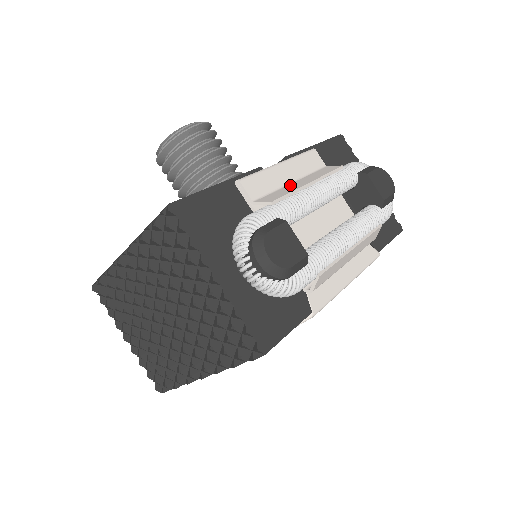
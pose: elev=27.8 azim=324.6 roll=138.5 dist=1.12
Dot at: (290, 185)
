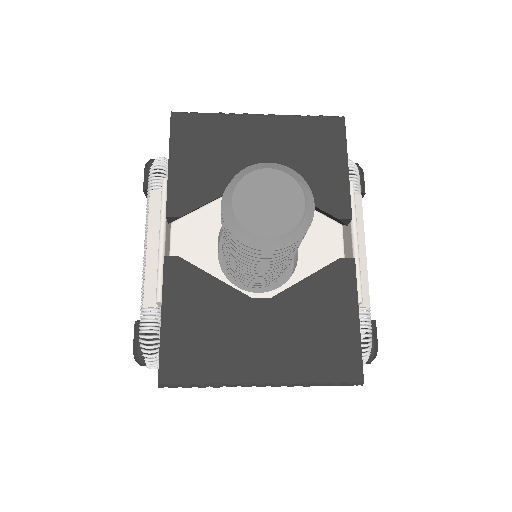
Dot at: occluded
